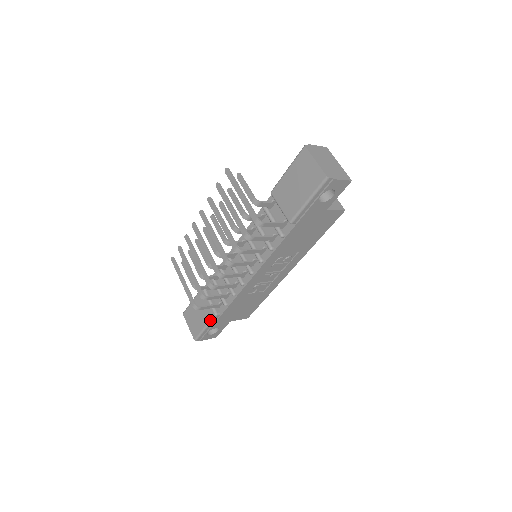
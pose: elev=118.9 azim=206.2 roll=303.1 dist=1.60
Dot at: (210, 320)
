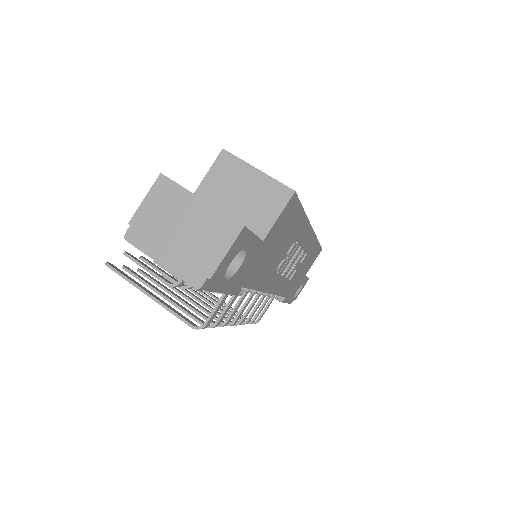
Dot at: occluded
